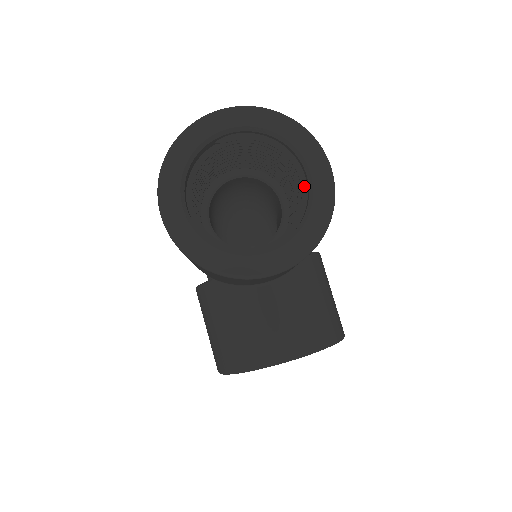
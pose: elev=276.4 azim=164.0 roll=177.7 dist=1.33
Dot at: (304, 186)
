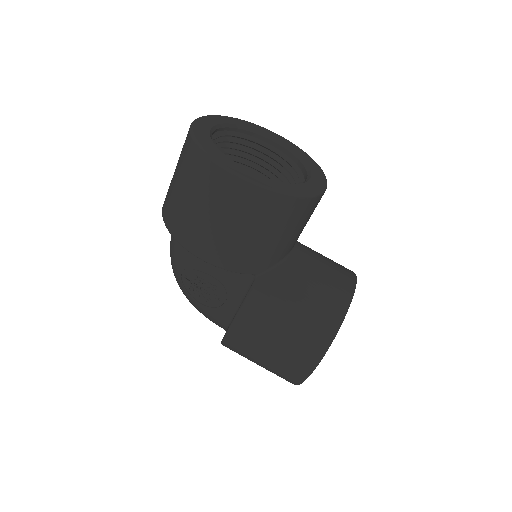
Dot at: (276, 150)
